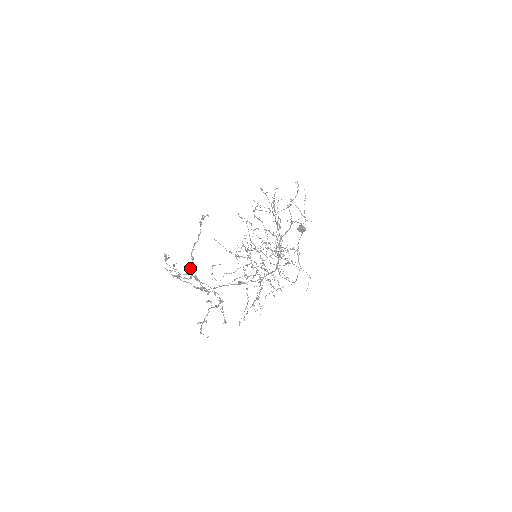
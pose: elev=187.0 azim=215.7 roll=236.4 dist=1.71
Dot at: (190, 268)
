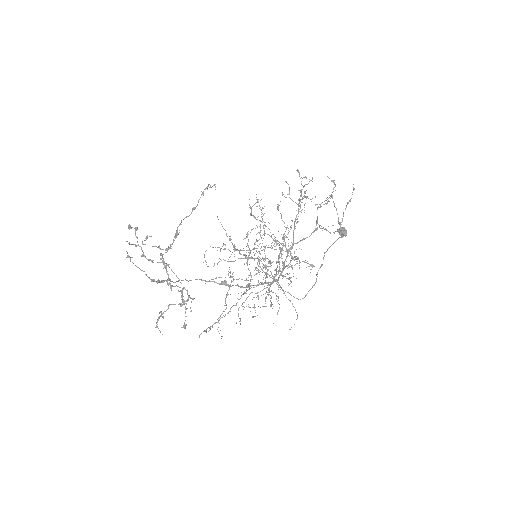
Dot at: (172, 244)
